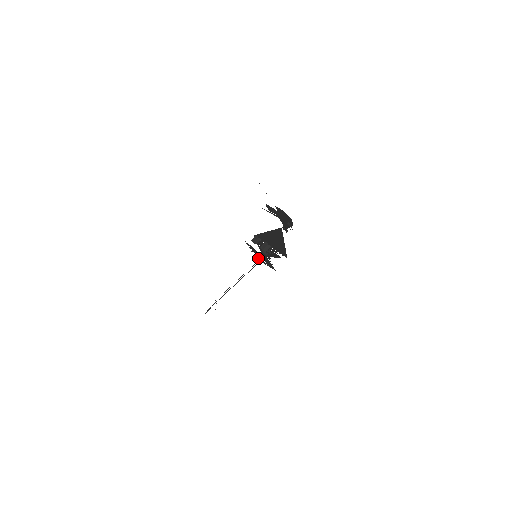
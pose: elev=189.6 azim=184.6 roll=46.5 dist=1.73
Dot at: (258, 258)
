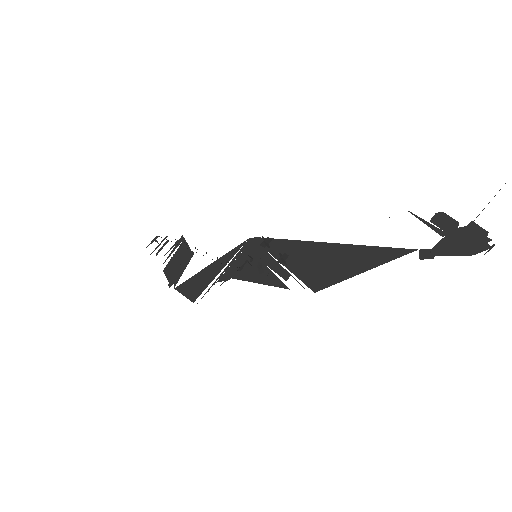
Dot at: (164, 270)
